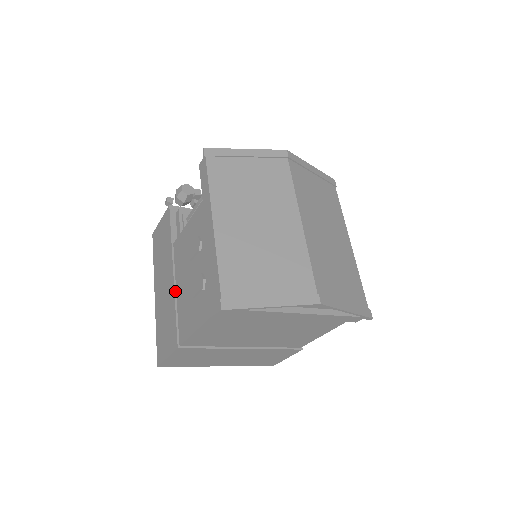
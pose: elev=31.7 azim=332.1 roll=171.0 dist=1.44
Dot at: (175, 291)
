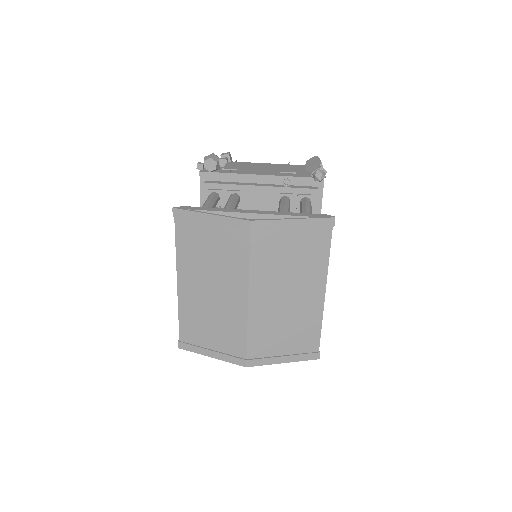
Dot at: occluded
